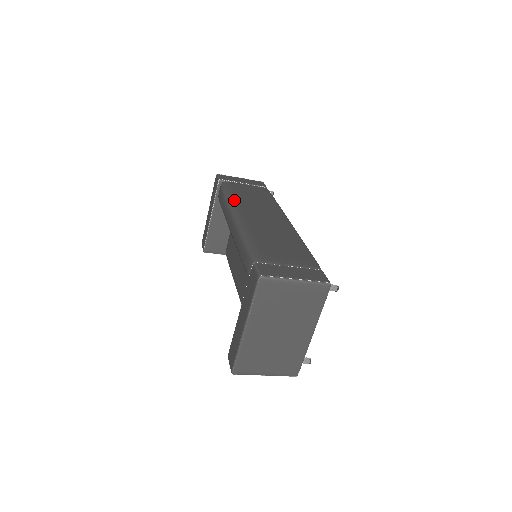
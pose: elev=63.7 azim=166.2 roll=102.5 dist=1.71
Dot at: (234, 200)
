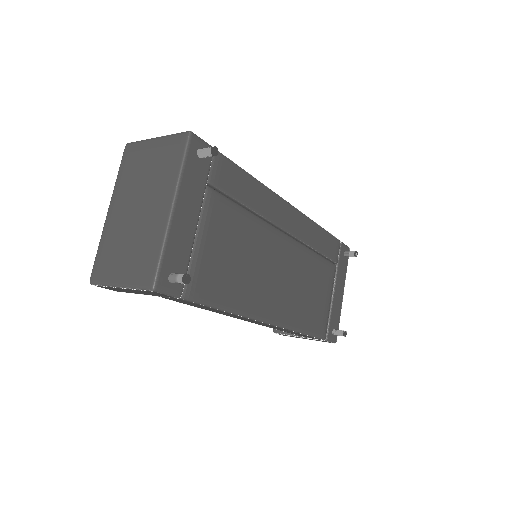
Dot at: occluded
